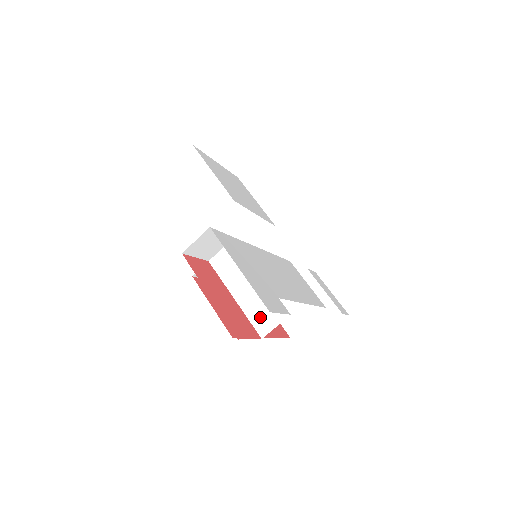
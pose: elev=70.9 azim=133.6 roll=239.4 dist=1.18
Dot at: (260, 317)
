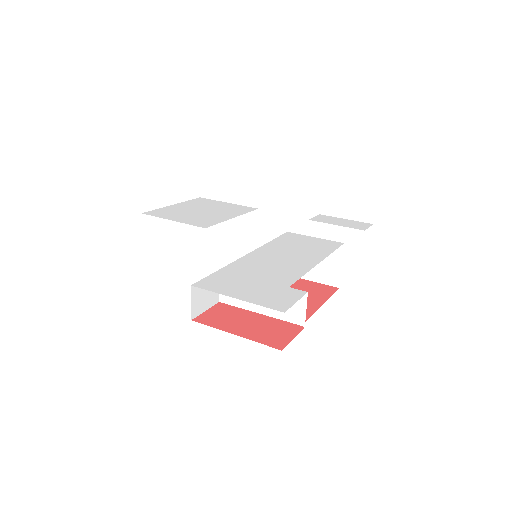
Dot at: (289, 312)
